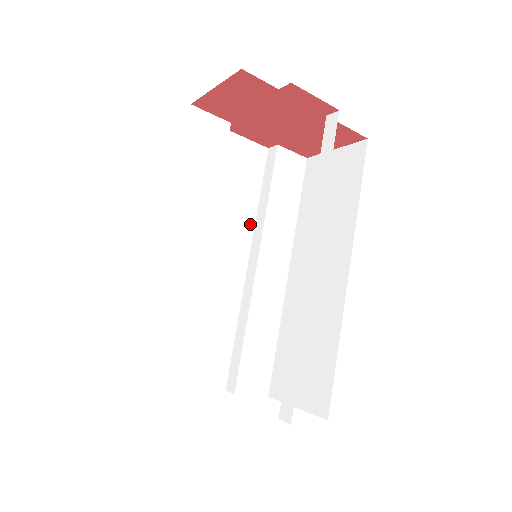
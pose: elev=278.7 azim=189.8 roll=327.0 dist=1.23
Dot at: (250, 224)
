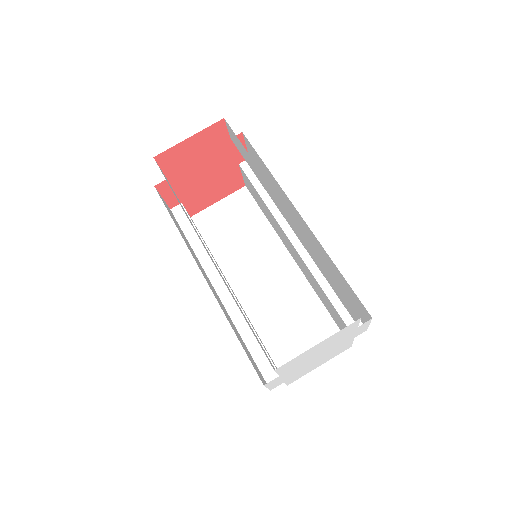
Dot at: occluded
